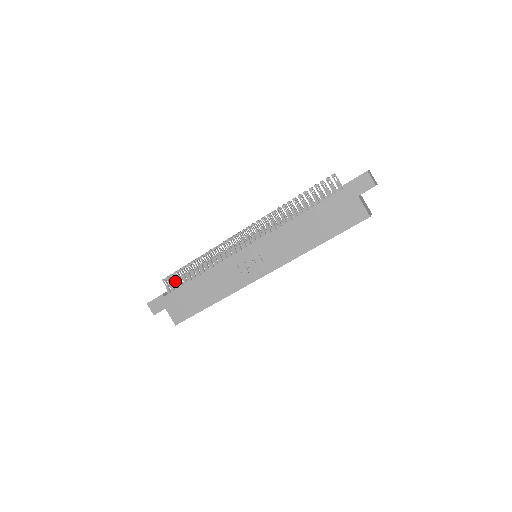
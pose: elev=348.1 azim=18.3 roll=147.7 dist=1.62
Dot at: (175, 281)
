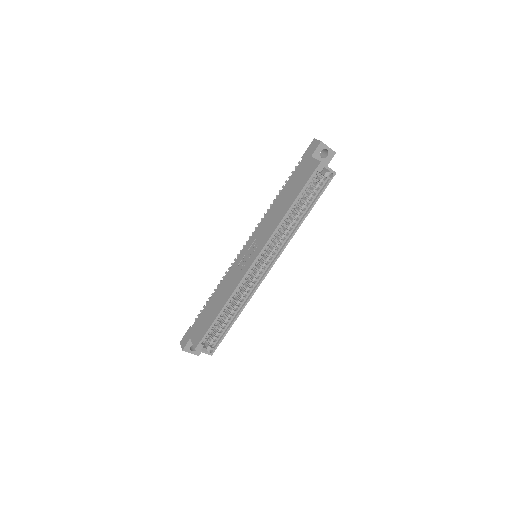
Dot at: occluded
